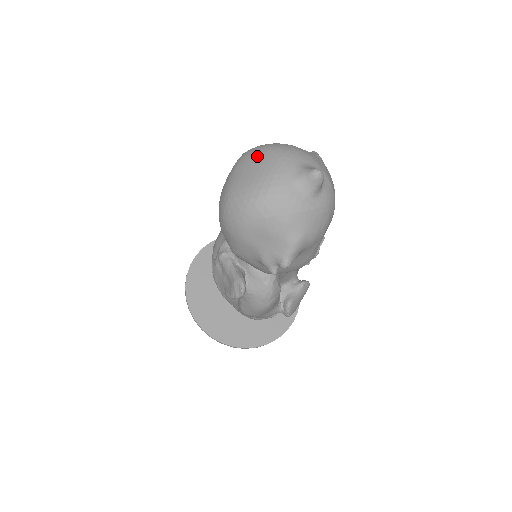
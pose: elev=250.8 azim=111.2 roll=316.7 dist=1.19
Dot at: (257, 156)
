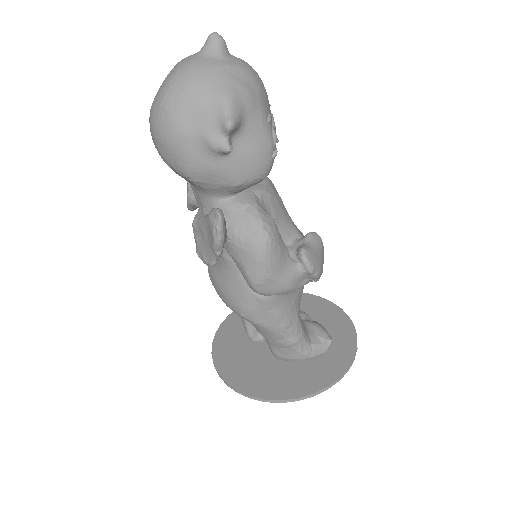
Dot at: occluded
